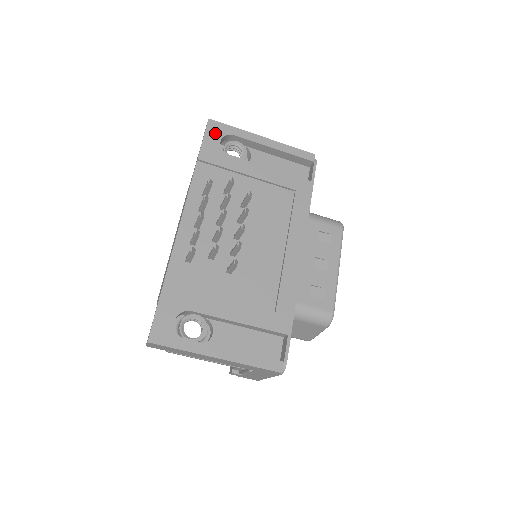
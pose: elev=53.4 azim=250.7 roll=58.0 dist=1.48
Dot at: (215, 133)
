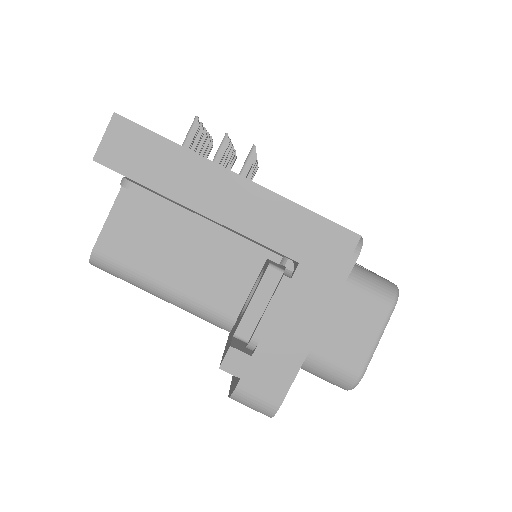
Dot at: occluded
